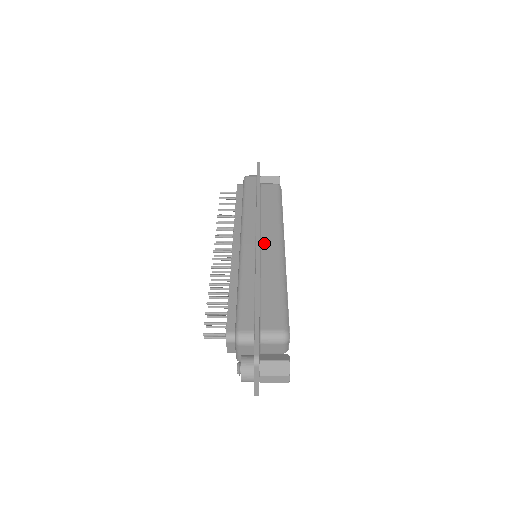
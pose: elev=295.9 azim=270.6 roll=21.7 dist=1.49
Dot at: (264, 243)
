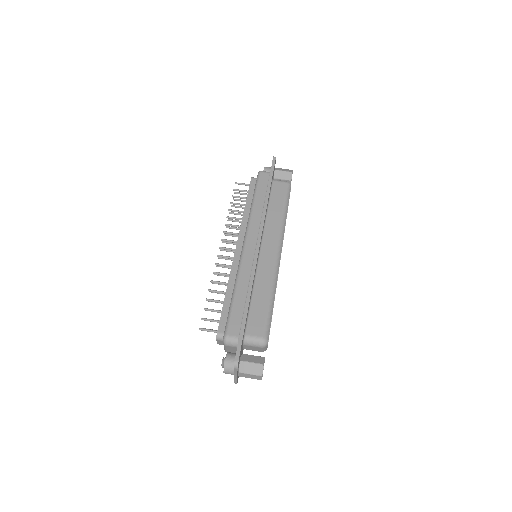
Dot at: (264, 248)
